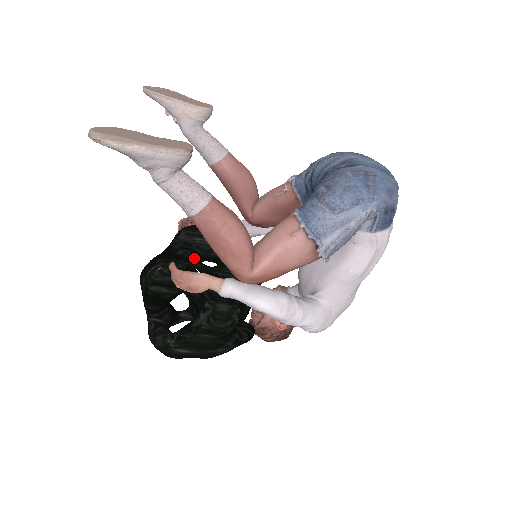
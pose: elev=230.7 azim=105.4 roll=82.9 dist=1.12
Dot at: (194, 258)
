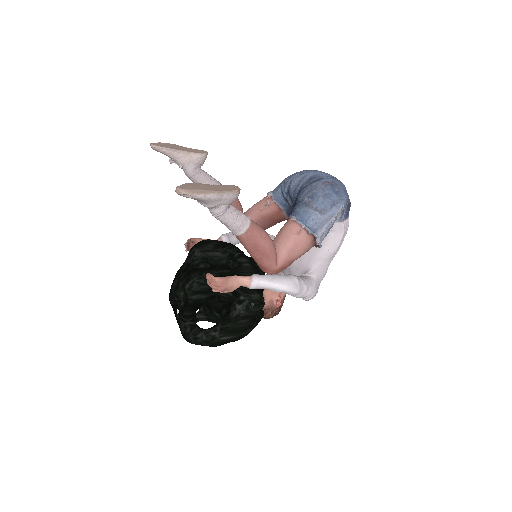
Dot at: (211, 268)
